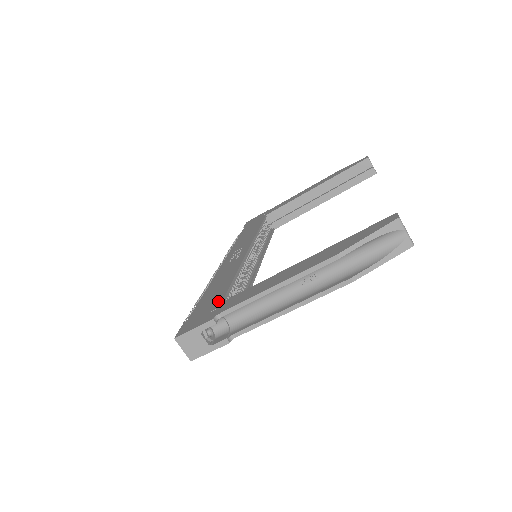
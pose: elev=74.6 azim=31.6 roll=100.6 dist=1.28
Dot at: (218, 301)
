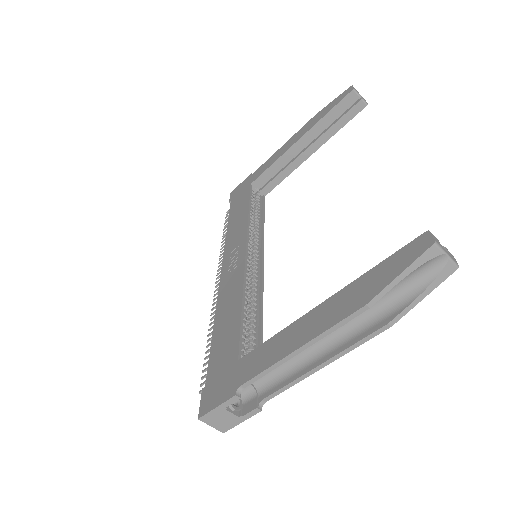
Dot at: (233, 357)
